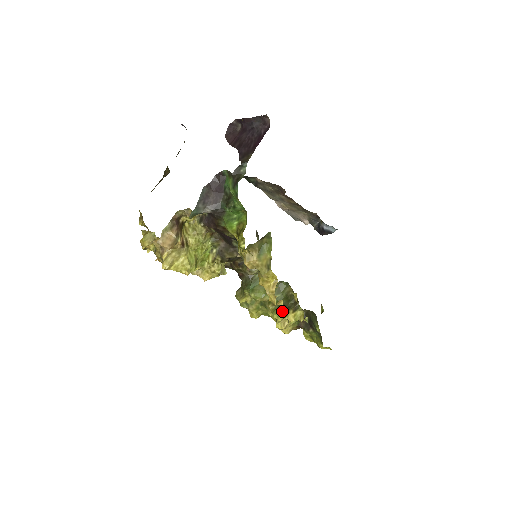
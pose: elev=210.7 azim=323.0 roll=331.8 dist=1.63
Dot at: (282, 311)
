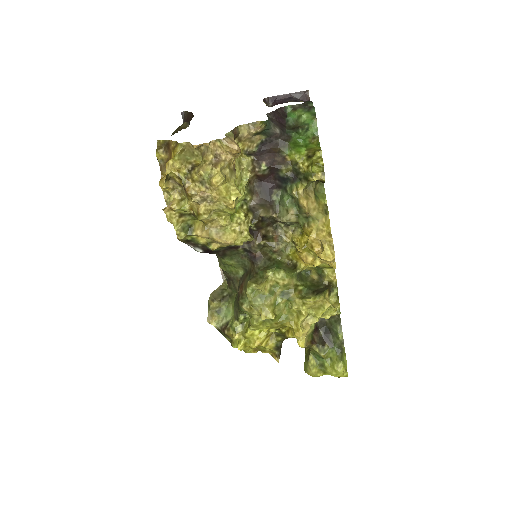
Dot at: (318, 292)
